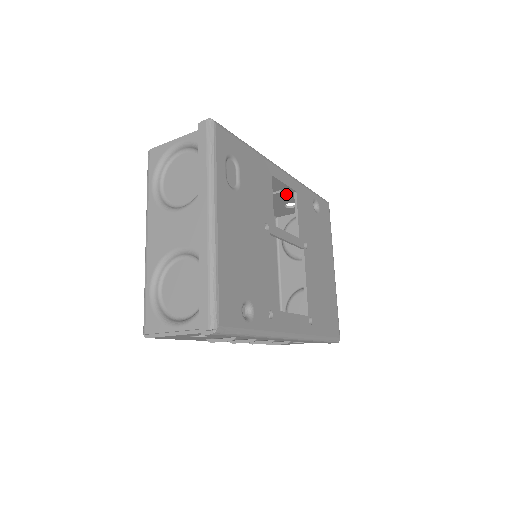
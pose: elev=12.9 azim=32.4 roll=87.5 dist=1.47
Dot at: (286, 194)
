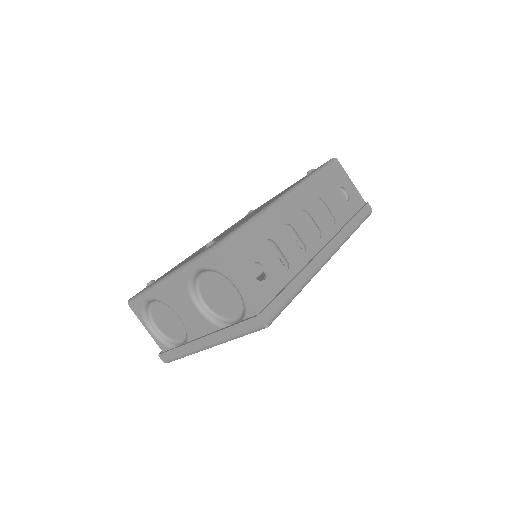
Dot at: (336, 216)
